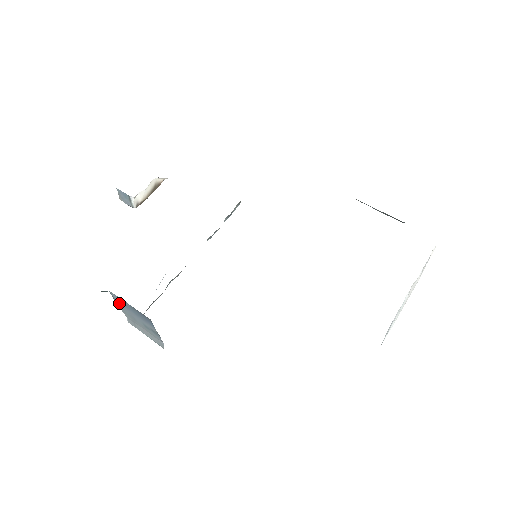
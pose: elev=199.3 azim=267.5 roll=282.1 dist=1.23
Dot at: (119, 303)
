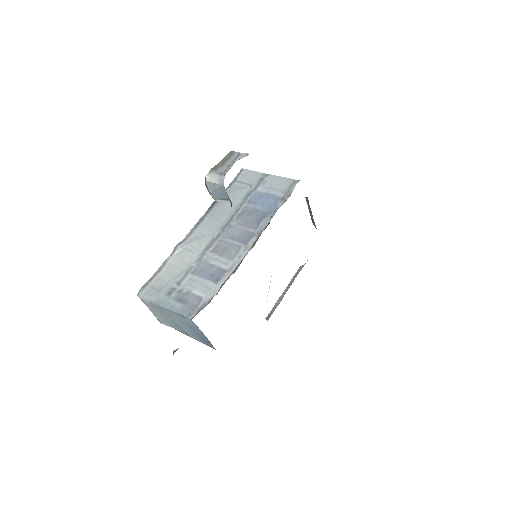
Dot at: (180, 317)
